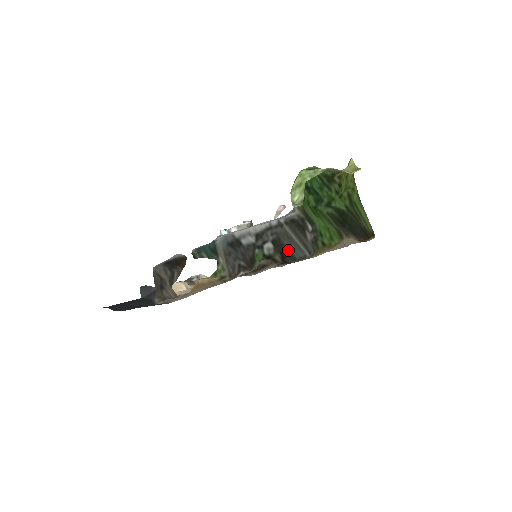
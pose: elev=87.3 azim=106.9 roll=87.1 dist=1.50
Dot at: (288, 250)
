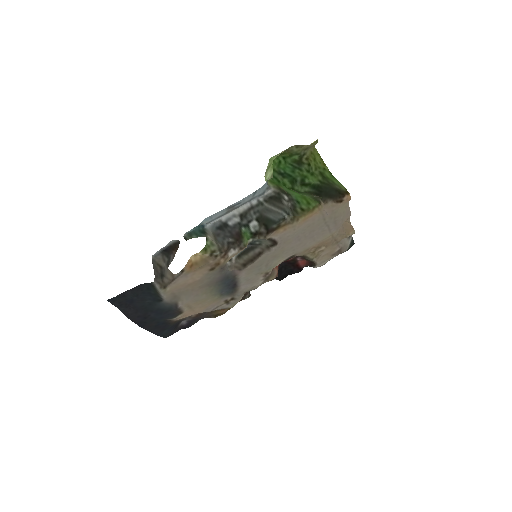
Dot at: (269, 219)
